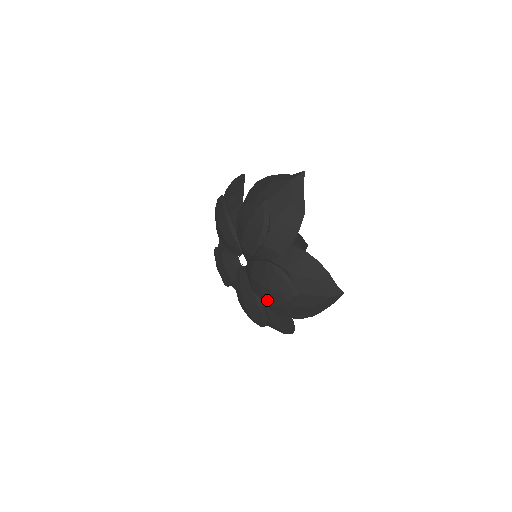
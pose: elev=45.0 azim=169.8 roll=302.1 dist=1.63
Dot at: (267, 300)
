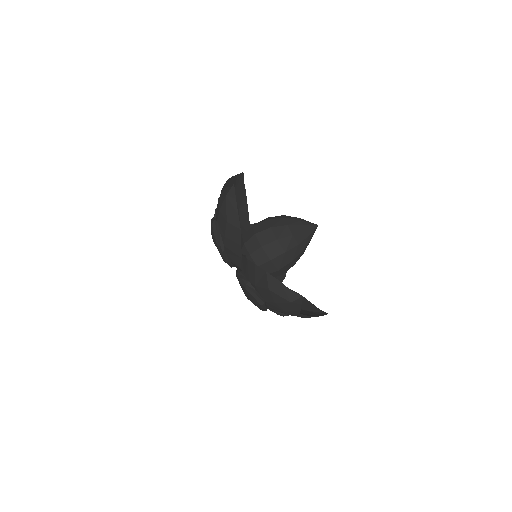
Dot at: occluded
